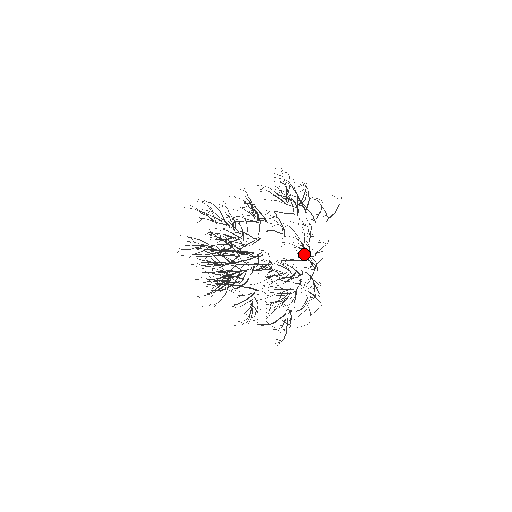
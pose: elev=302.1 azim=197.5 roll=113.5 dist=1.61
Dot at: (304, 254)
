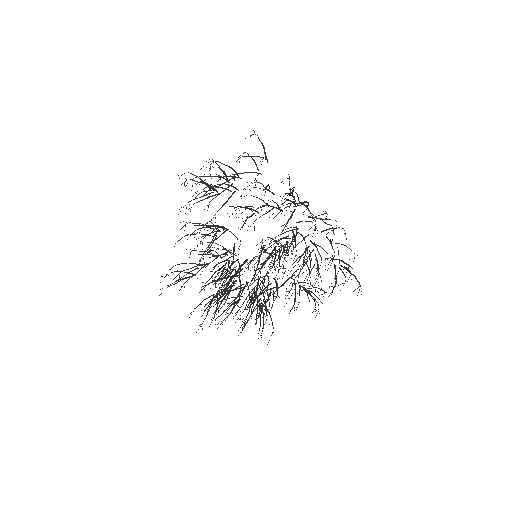
Dot at: occluded
